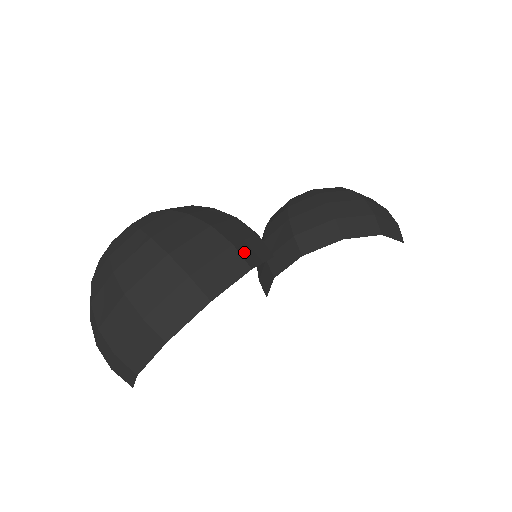
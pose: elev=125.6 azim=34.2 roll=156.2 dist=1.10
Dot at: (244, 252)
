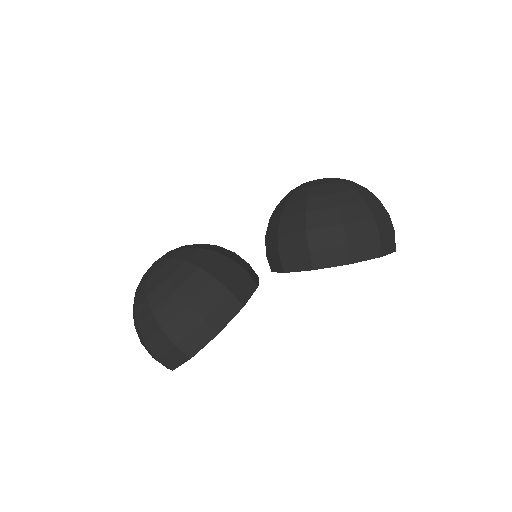
Dot at: (213, 321)
